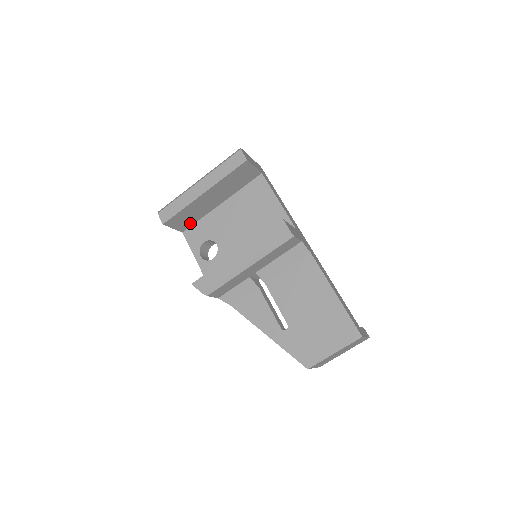
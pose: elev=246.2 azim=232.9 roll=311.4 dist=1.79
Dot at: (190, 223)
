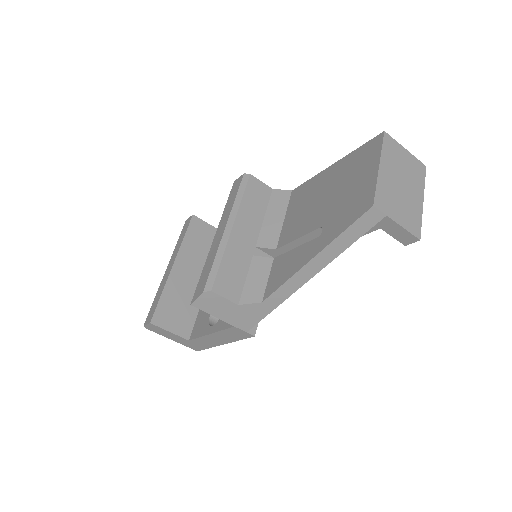
Dot at: (189, 322)
